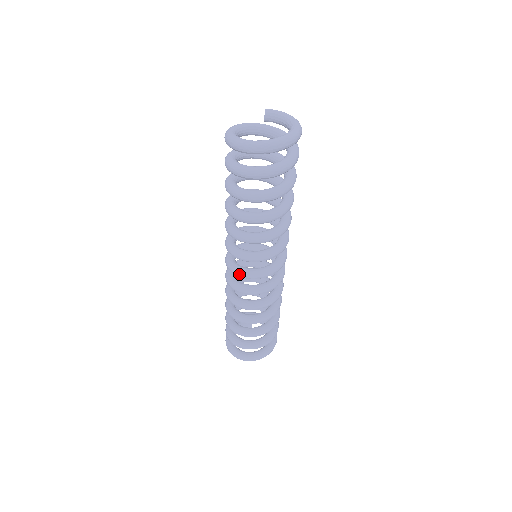
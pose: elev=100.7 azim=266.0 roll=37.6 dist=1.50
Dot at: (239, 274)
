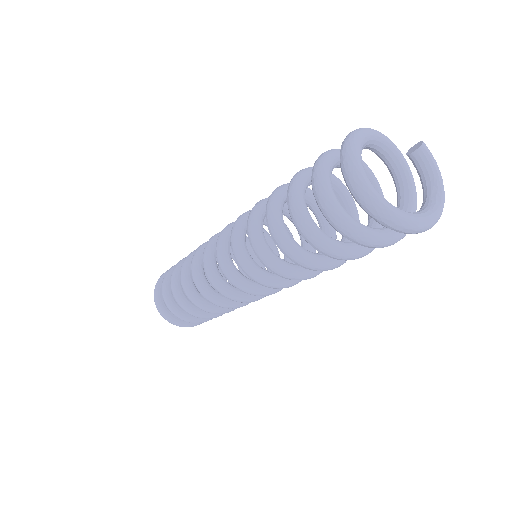
Dot at: (222, 266)
